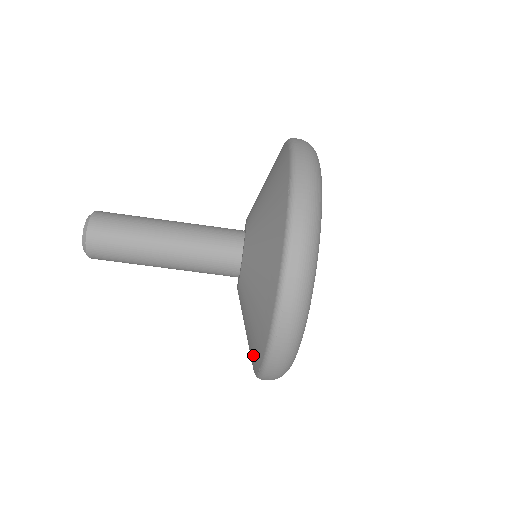
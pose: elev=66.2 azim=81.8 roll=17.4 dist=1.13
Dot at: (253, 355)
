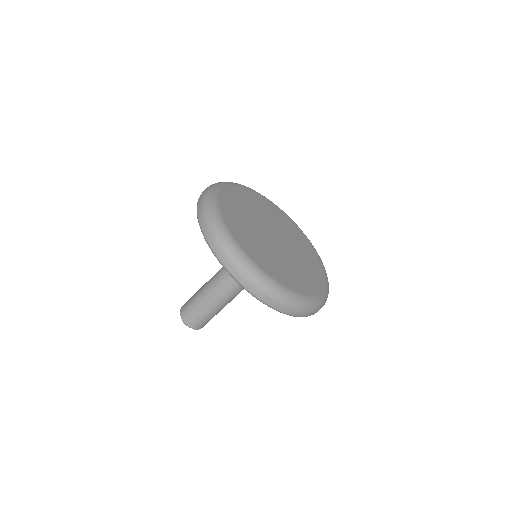
Dot at: occluded
